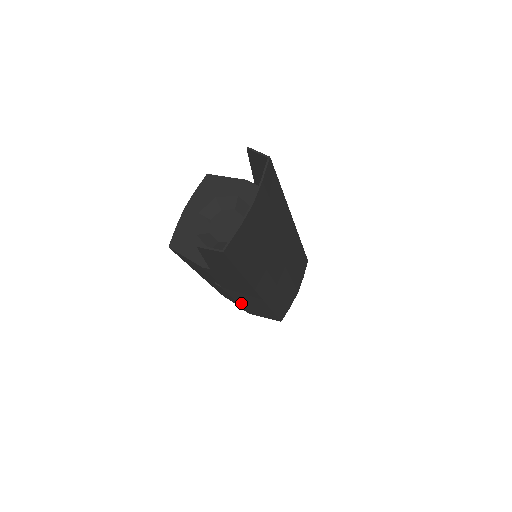
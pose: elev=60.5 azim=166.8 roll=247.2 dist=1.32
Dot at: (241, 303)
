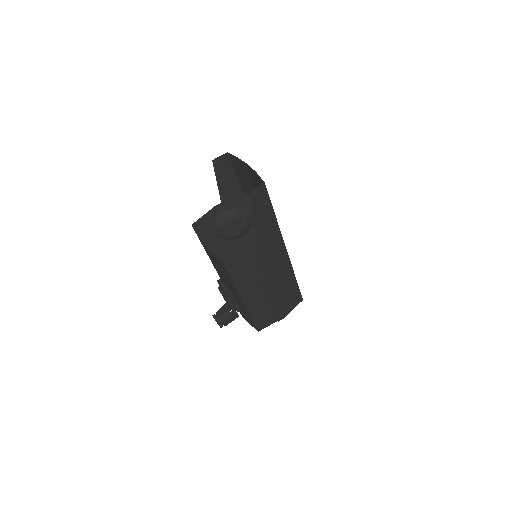
Dot at: (277, 296)
